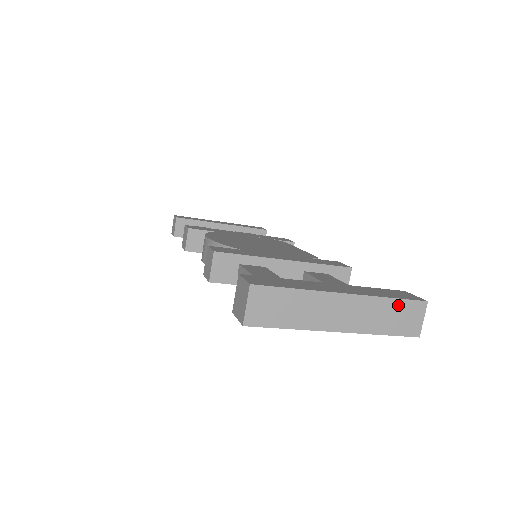
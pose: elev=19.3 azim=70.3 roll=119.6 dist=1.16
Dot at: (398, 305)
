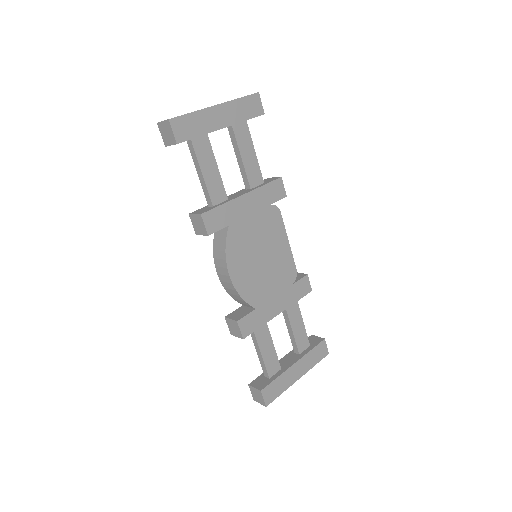
Dot at: (316, 362)
